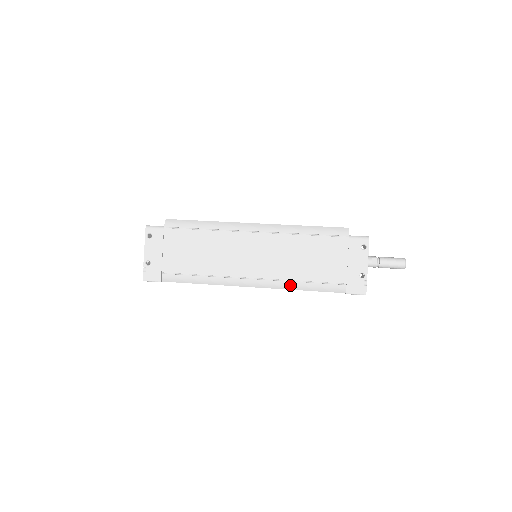
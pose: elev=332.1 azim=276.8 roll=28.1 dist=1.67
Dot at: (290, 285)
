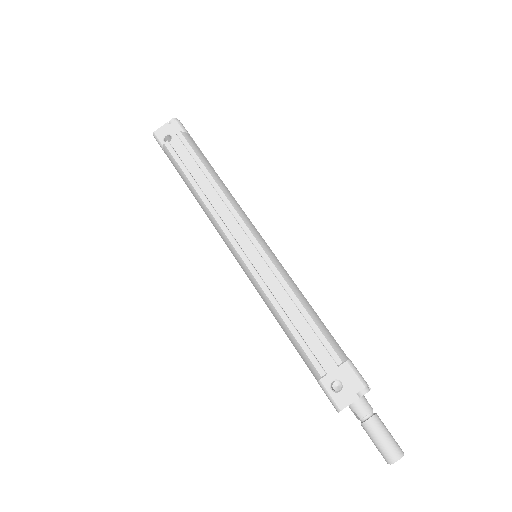
Dot at: occluded
